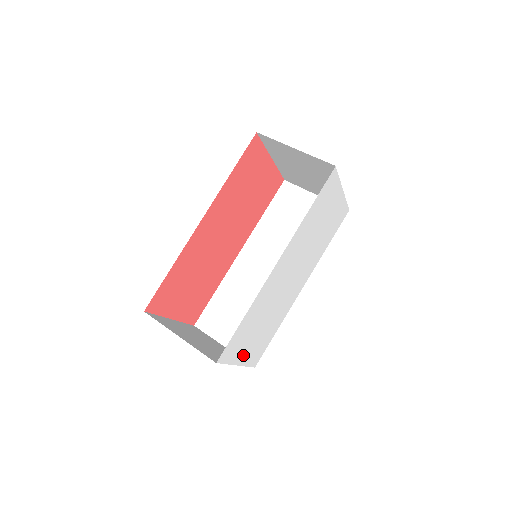
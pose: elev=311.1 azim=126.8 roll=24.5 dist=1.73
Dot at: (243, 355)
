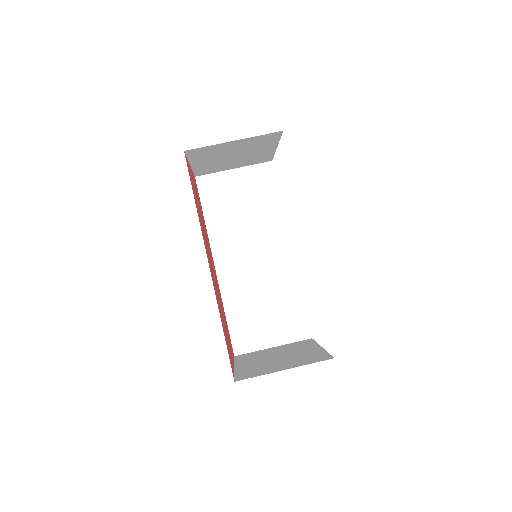
Dot at: occluded
